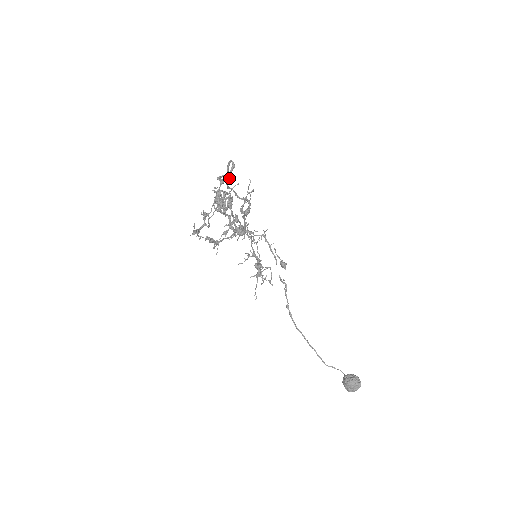
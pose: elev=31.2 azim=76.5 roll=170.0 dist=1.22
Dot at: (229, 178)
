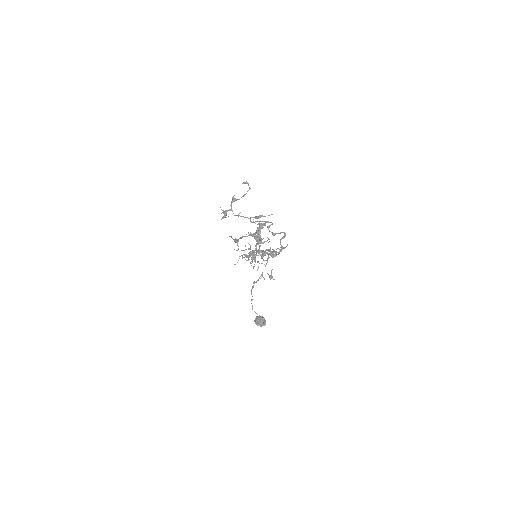
Dot at: occluded
